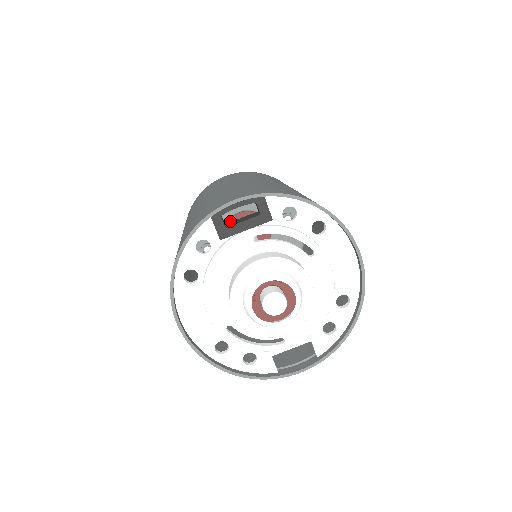
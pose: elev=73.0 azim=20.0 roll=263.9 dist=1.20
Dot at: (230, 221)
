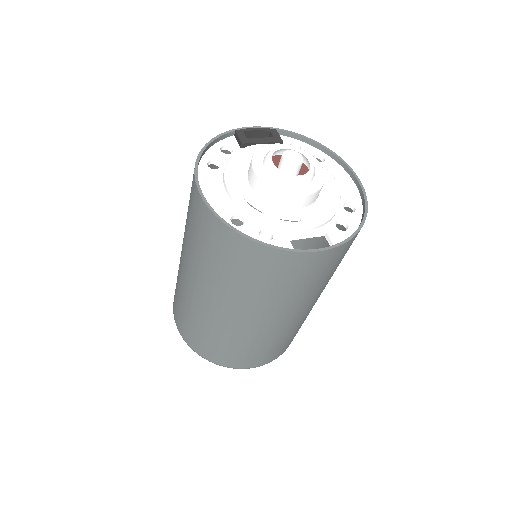
Dot at: occluded
